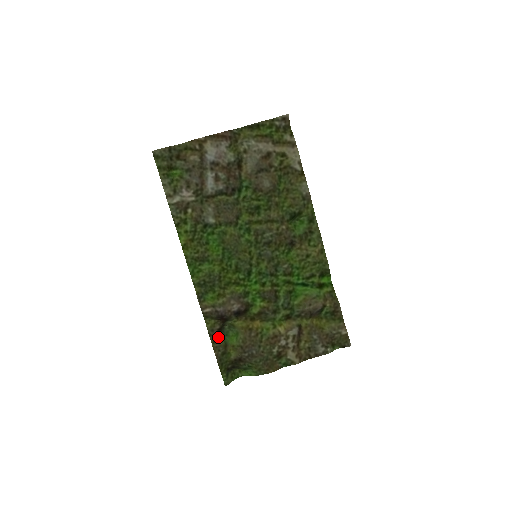
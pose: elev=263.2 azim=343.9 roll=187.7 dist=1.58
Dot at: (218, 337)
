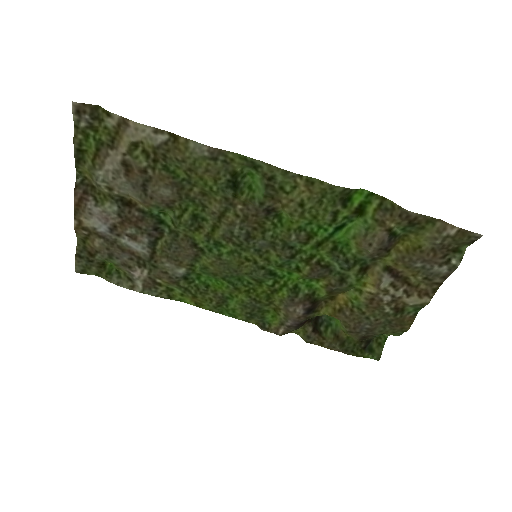
Dot at: (320, 337)
